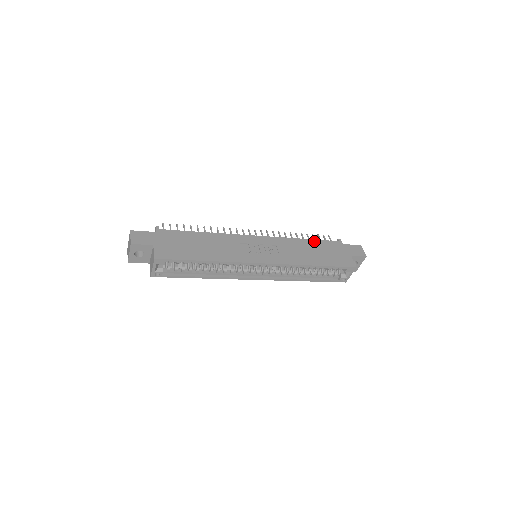
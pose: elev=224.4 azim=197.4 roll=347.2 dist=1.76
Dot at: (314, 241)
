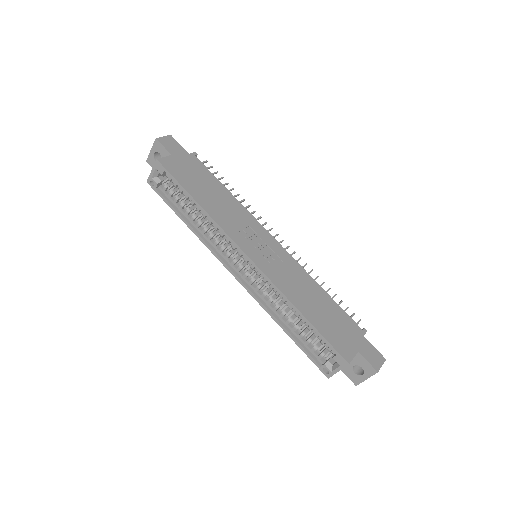
Dot at: (332, 301)
